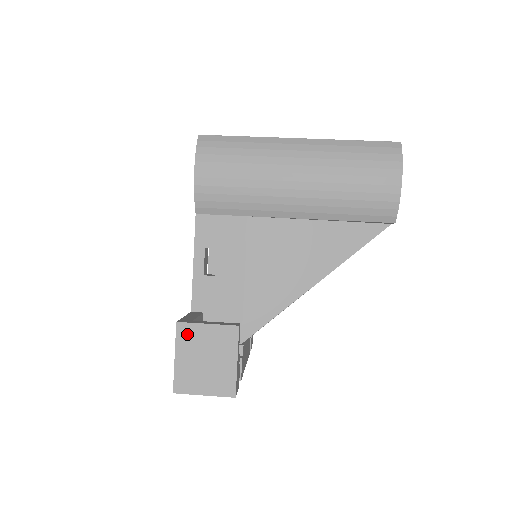
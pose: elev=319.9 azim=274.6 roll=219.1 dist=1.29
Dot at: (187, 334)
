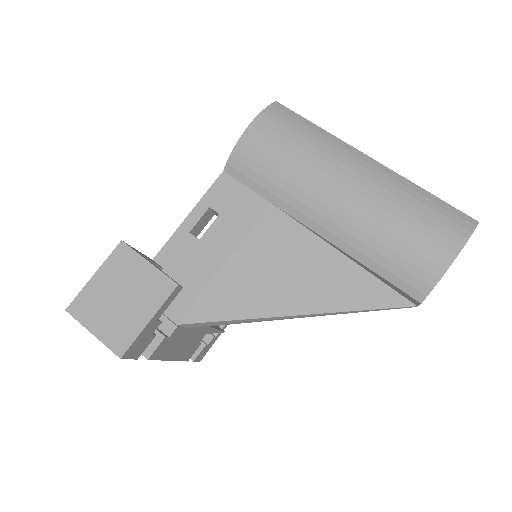
Dot at: (123, 259)
